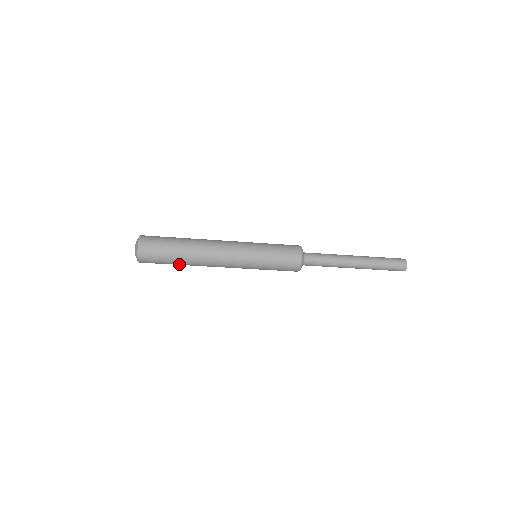
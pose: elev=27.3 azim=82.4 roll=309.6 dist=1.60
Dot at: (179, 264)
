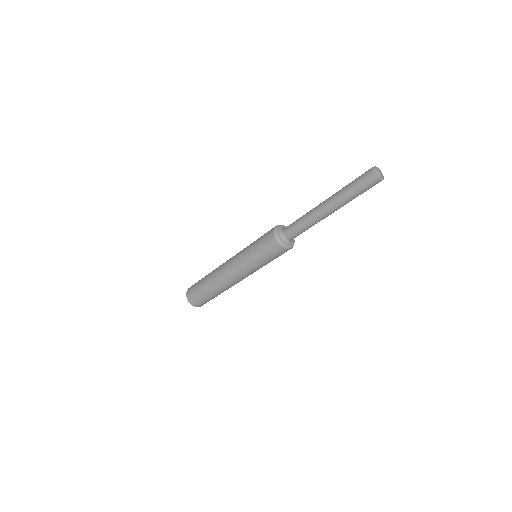
Dot at: (208, 289)
